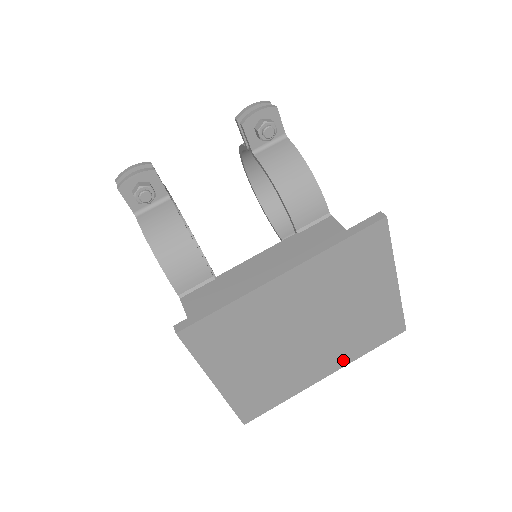
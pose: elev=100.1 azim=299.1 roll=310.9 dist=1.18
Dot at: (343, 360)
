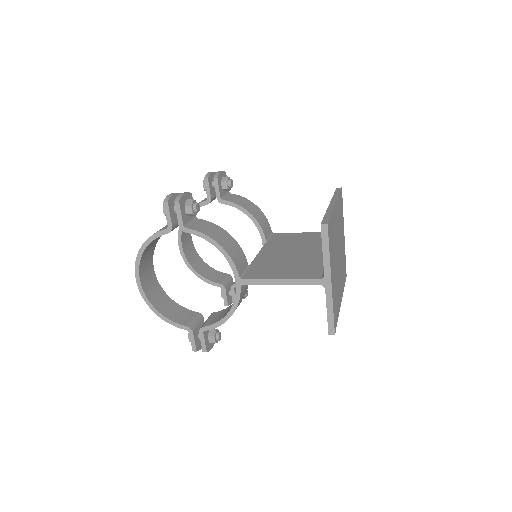
Dot at: (342, 290)
